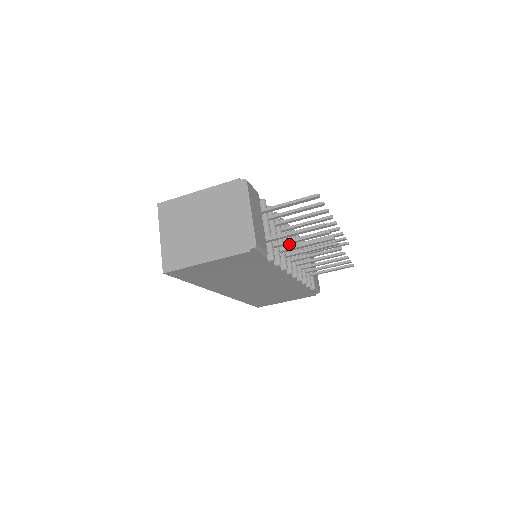
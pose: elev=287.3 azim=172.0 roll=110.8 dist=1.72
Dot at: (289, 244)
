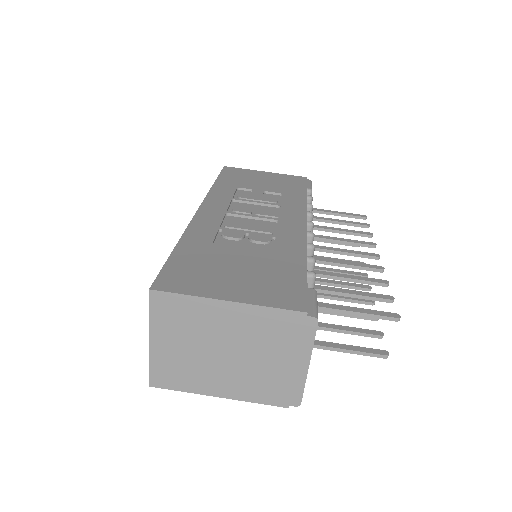
Dot at: occluded
